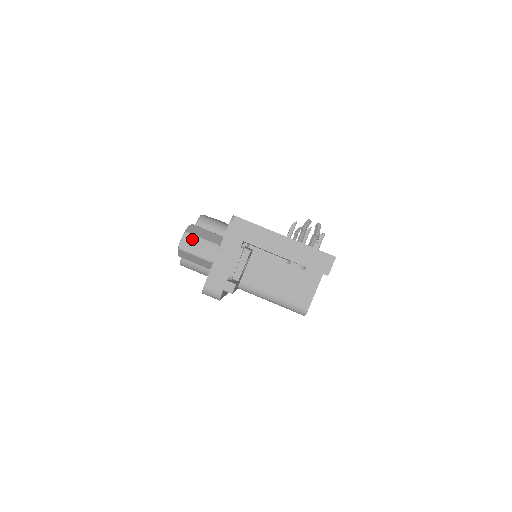
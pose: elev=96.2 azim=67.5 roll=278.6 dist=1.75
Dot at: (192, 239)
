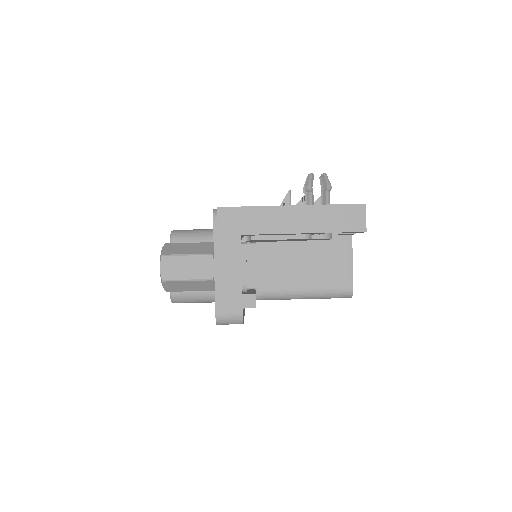
Dot at: (174, 261)
